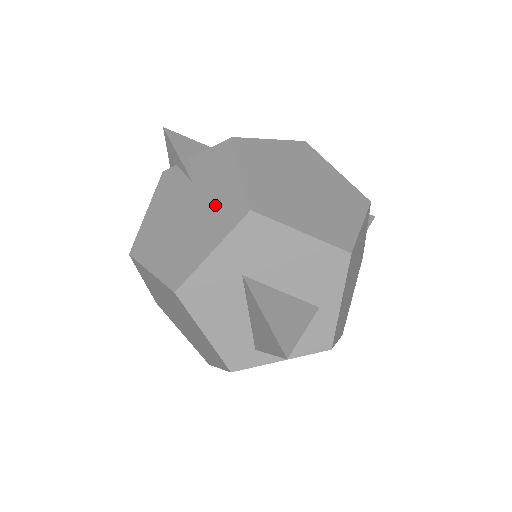
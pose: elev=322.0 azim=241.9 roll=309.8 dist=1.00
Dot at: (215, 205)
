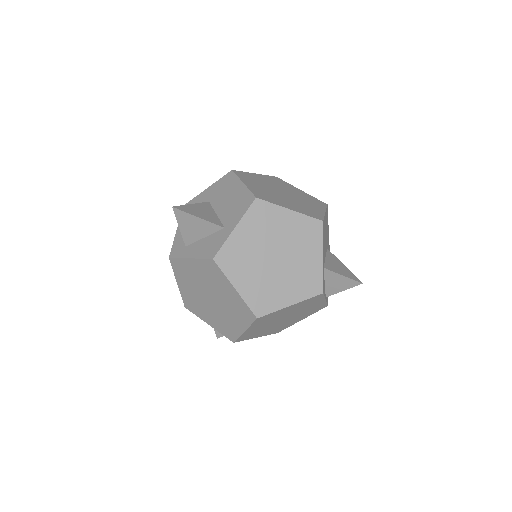
Dot at: occluded
